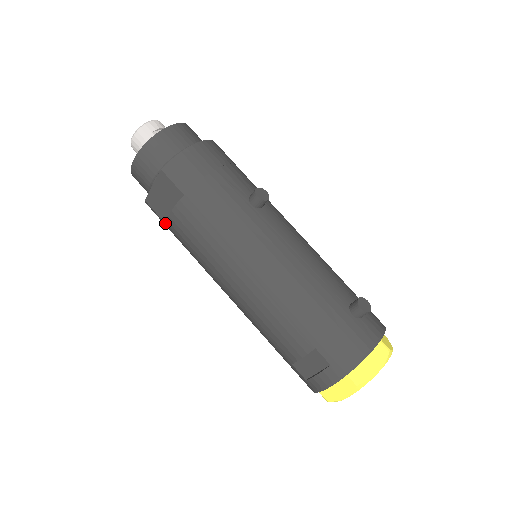
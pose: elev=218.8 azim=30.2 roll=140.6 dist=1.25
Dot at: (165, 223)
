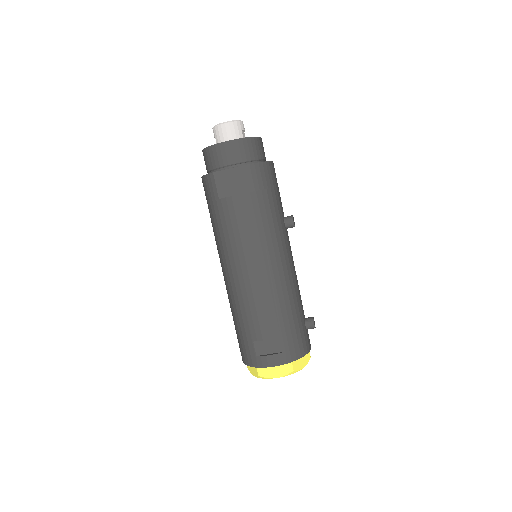
Dot at: (219, 198)
